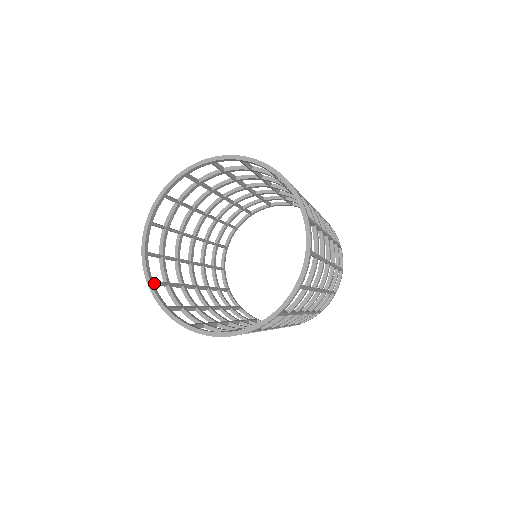
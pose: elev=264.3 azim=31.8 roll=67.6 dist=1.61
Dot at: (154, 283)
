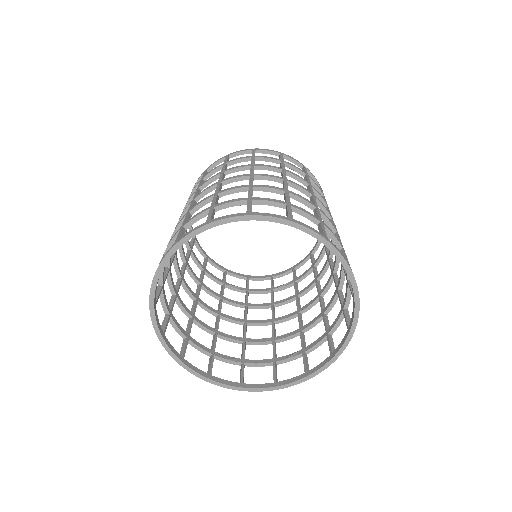
Dot at: occluded
